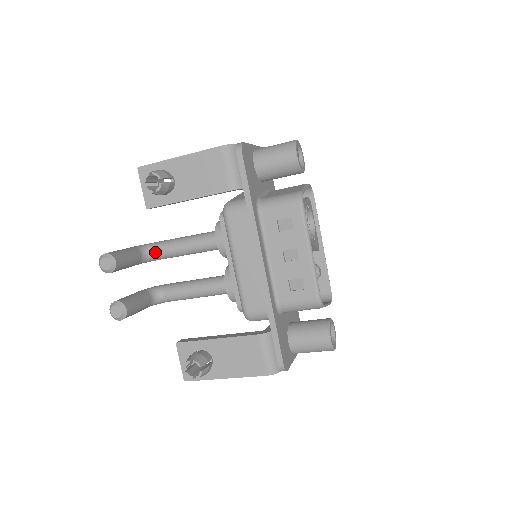
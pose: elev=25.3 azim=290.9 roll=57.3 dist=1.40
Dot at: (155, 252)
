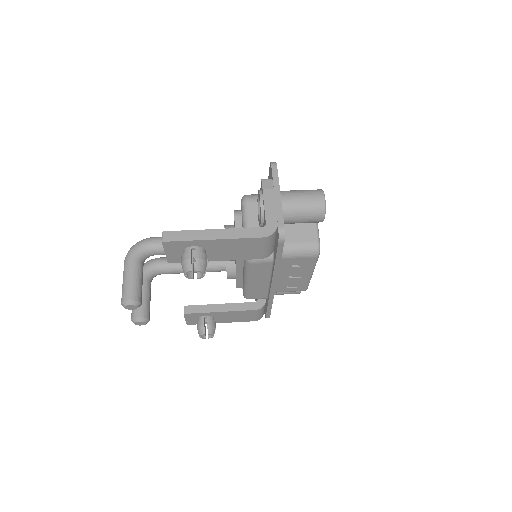
Dot at: (154, 254)
